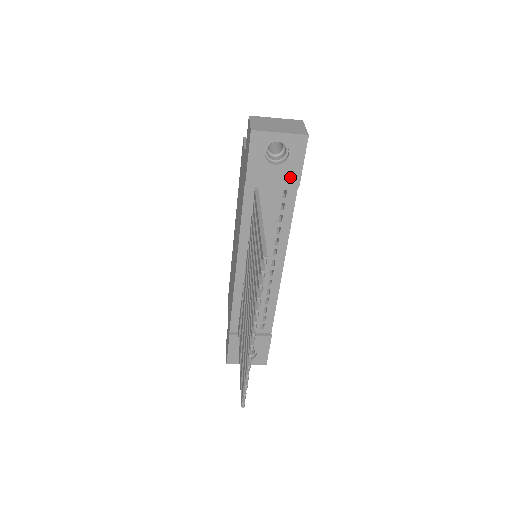
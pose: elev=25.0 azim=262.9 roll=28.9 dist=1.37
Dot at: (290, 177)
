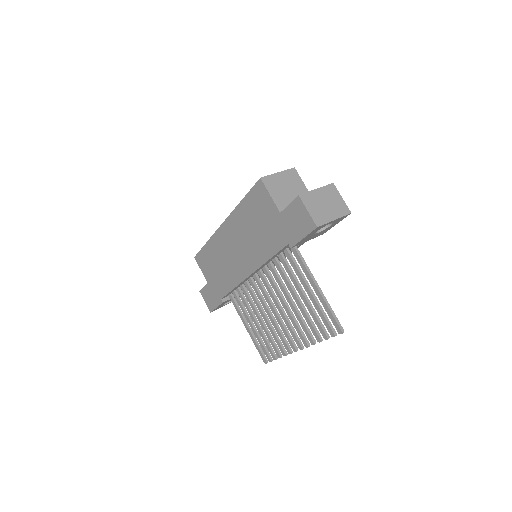
Dot at: (322, 233)
